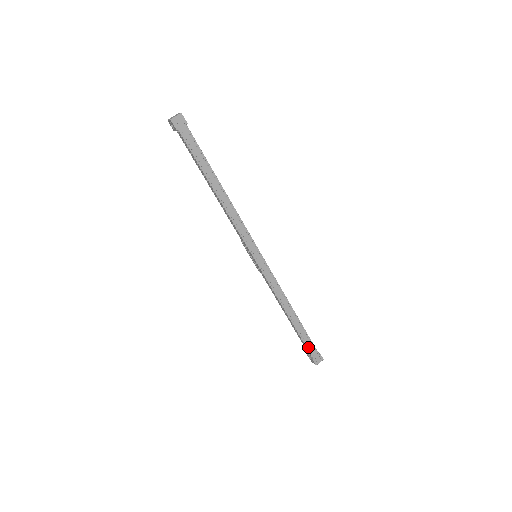
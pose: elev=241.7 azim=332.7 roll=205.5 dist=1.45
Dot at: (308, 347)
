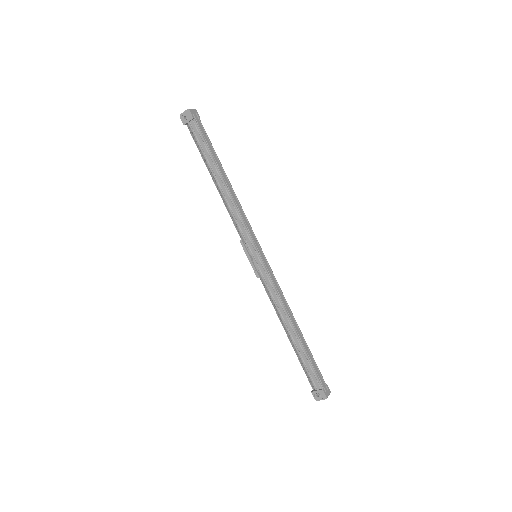
Dot at: (315, 372)
